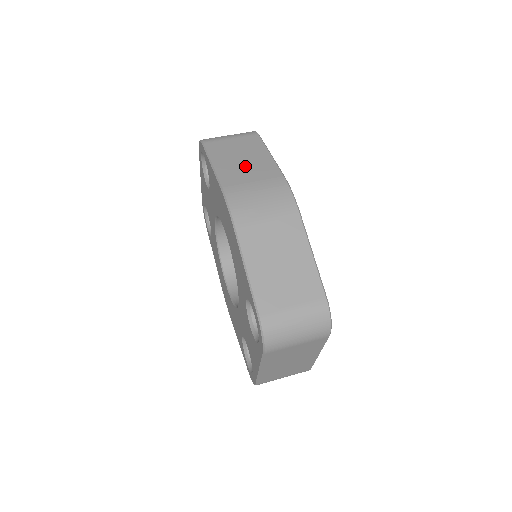
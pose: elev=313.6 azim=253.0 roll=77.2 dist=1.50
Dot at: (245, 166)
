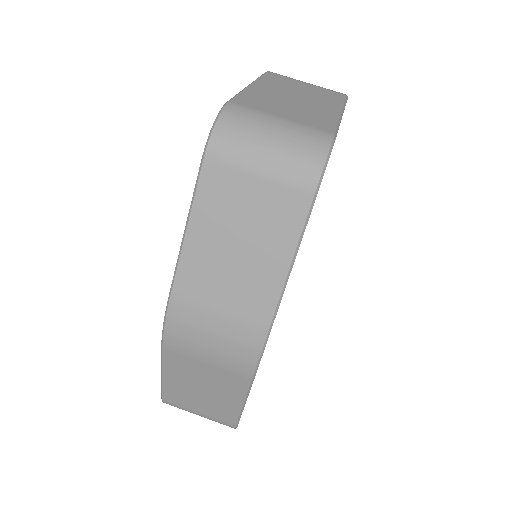
Dot at: (230, 271)
